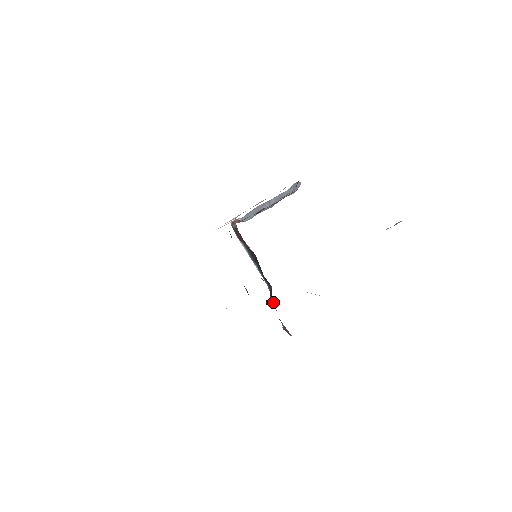
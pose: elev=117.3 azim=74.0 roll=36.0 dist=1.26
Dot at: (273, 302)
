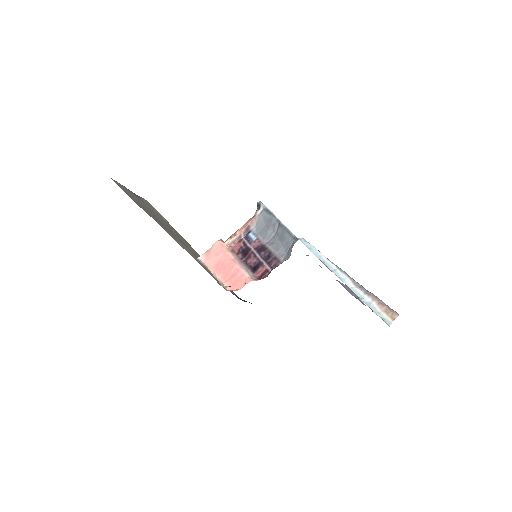
Dot at: occluded
